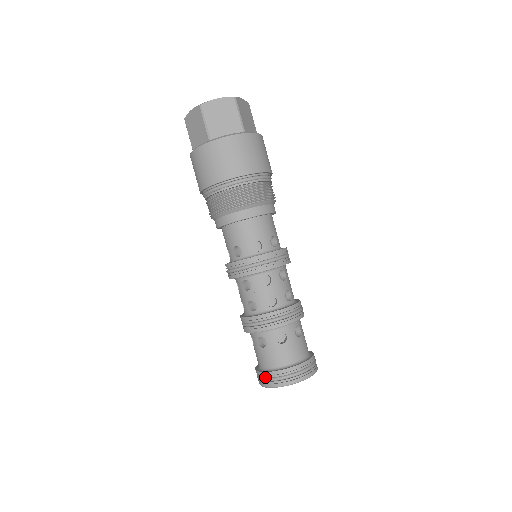
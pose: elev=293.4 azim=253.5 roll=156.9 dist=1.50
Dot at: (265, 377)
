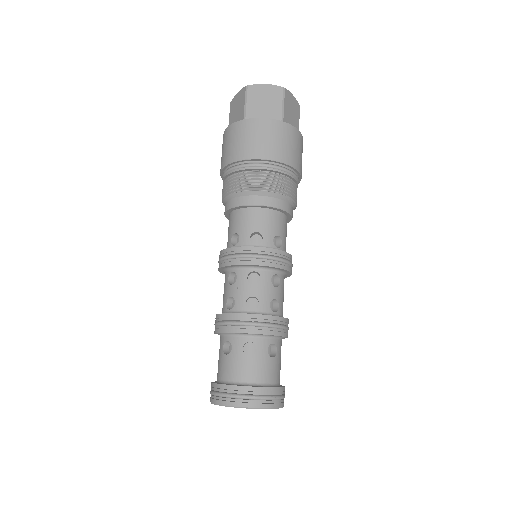
Dot at: (216, 390)
